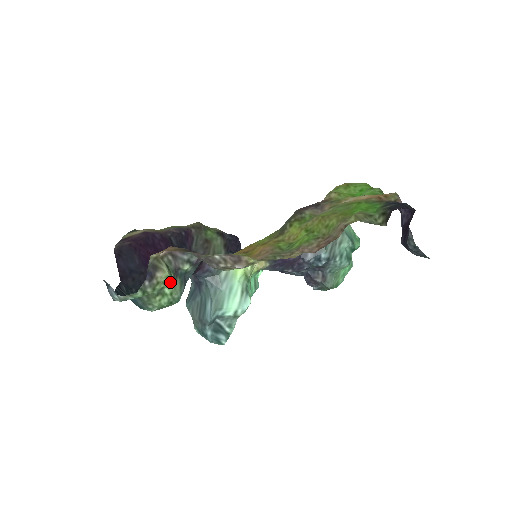
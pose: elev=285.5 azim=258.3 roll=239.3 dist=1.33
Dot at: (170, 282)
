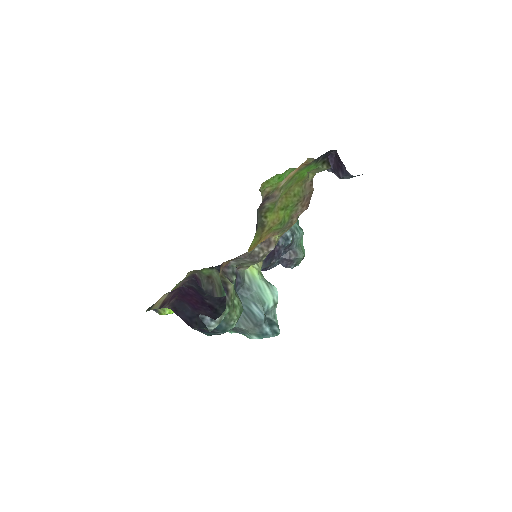
Dot at: occluded
